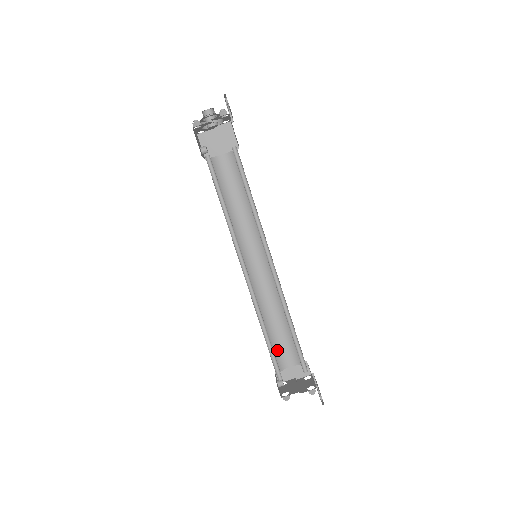
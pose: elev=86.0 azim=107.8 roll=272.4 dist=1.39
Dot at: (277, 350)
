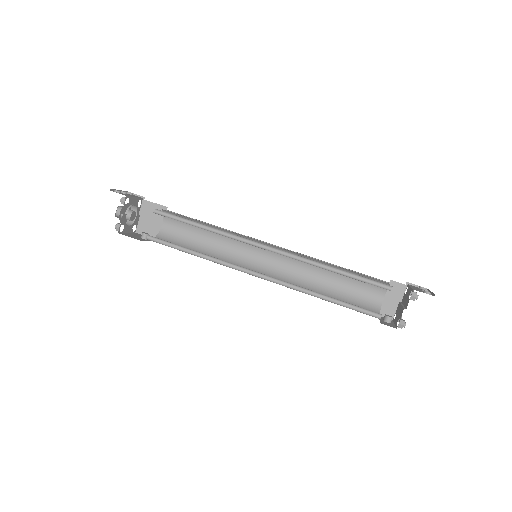
Dot at: (358, 299)
